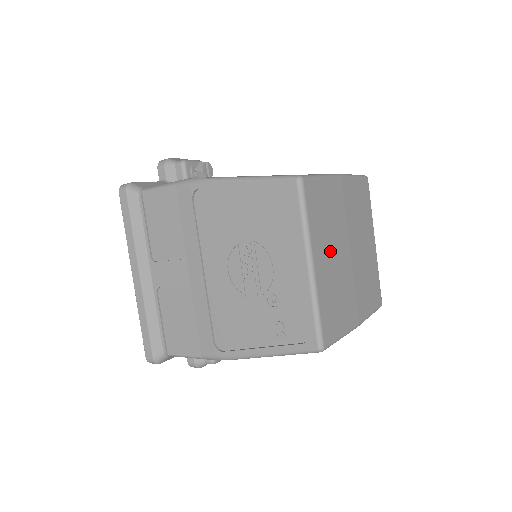
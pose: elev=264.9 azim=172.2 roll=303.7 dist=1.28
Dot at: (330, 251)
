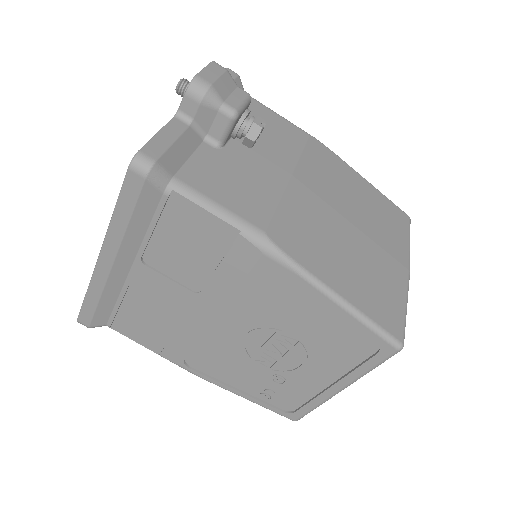
Dot at: occluded
